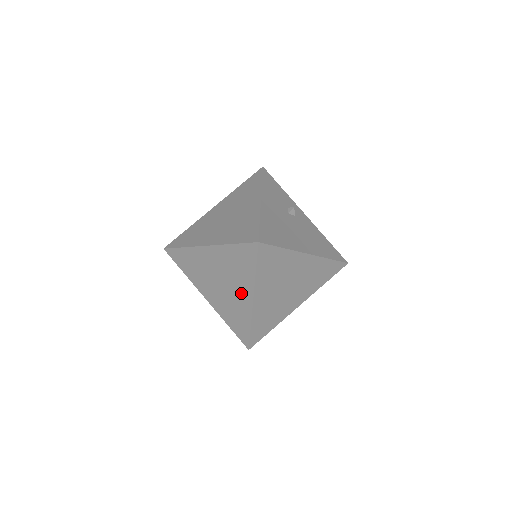
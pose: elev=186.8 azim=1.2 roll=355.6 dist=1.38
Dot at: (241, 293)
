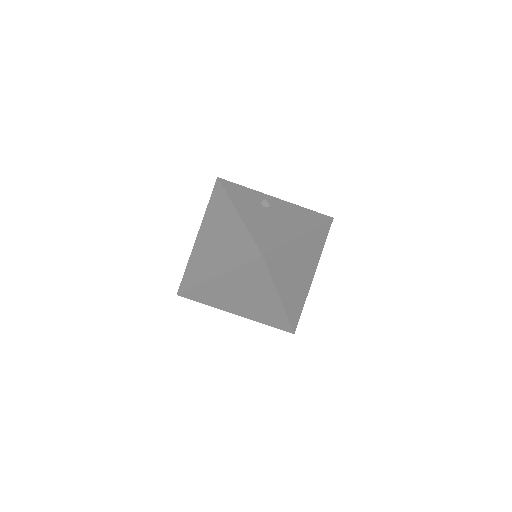
Dot at: (266, 298)
